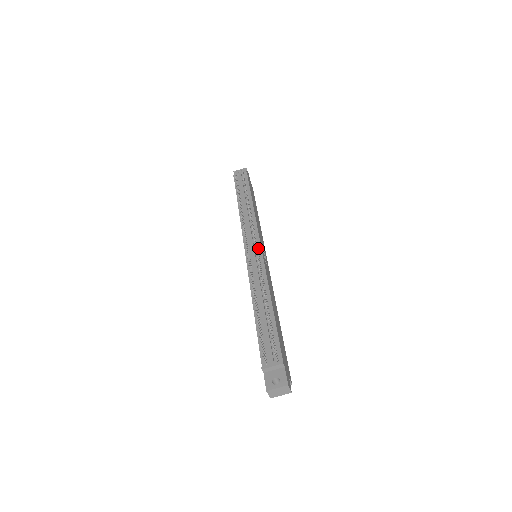
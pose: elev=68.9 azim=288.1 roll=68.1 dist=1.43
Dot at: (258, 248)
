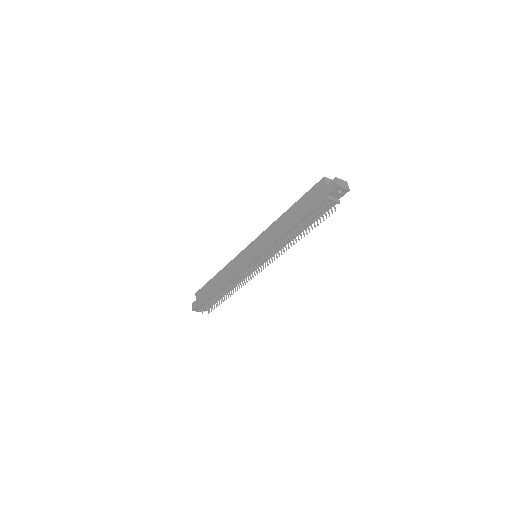
Dot at: (260, 265)
